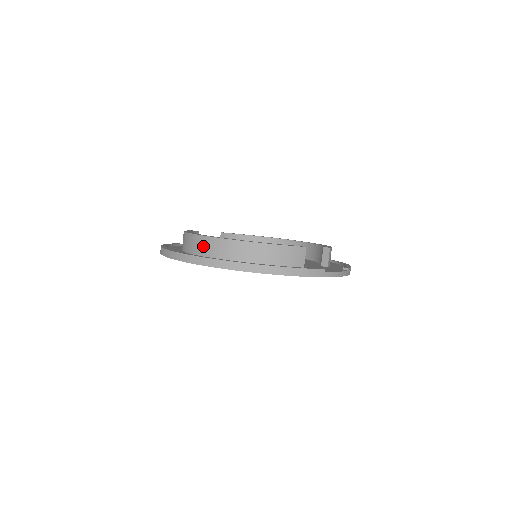
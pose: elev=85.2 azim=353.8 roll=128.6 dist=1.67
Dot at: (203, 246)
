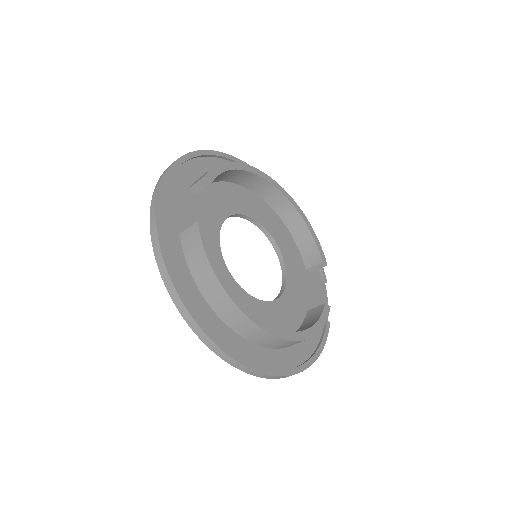
Dot at: (259, 338)
